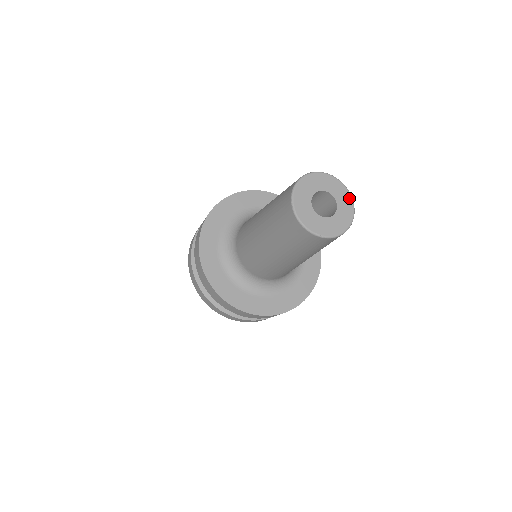
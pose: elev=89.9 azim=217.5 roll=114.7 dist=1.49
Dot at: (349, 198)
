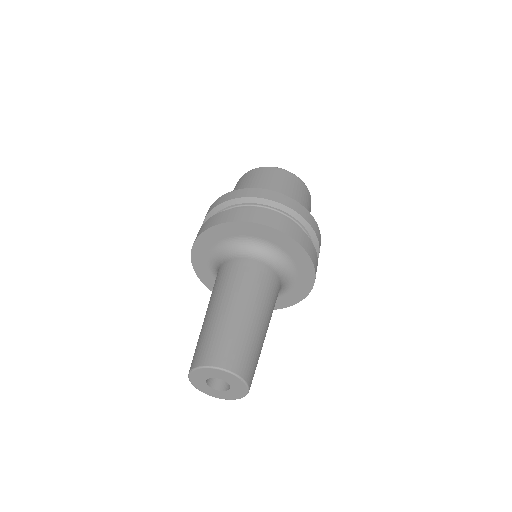
Dot at: (243, 394)
